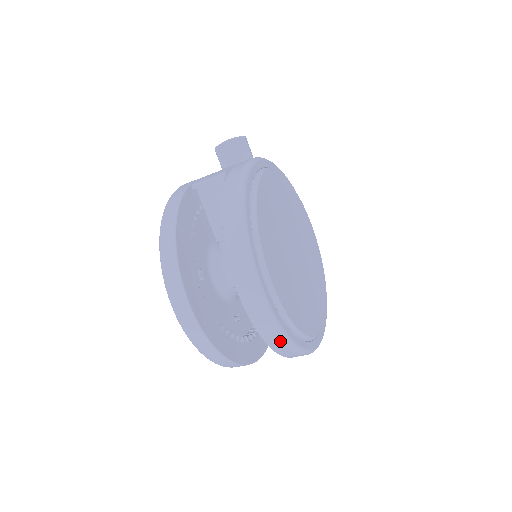
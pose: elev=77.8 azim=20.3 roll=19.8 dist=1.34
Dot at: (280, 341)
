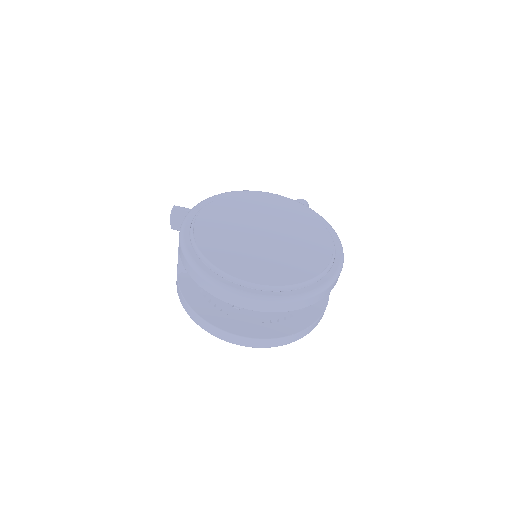
Dot at: (300, 302)
